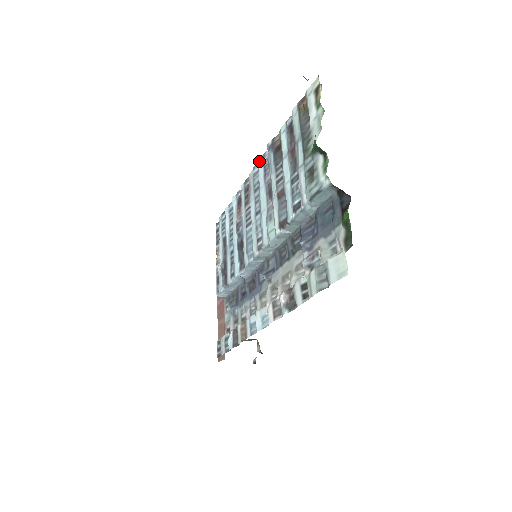
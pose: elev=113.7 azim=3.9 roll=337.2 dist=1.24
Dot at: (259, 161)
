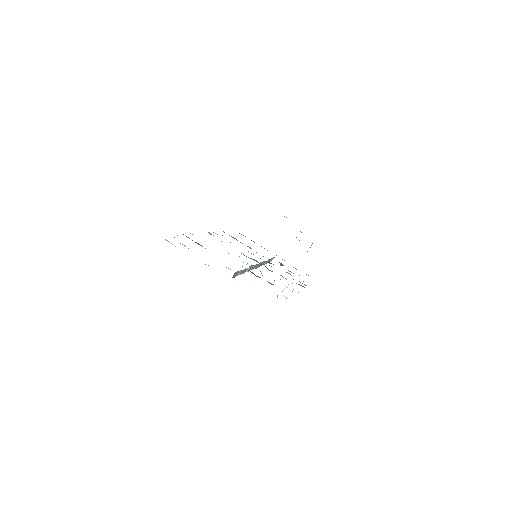
Dot at: occluded
